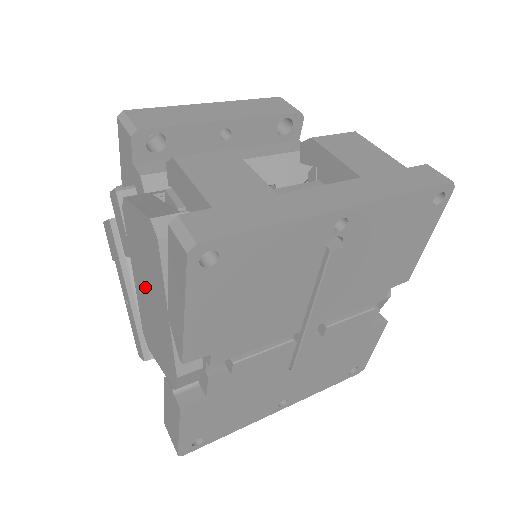
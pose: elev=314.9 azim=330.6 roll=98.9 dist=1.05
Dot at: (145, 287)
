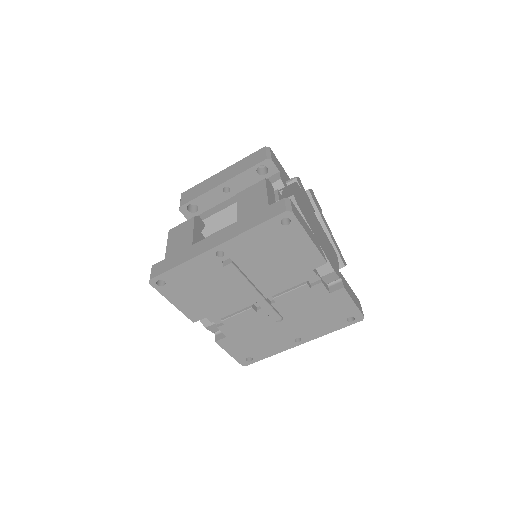
Dot at: occluded
